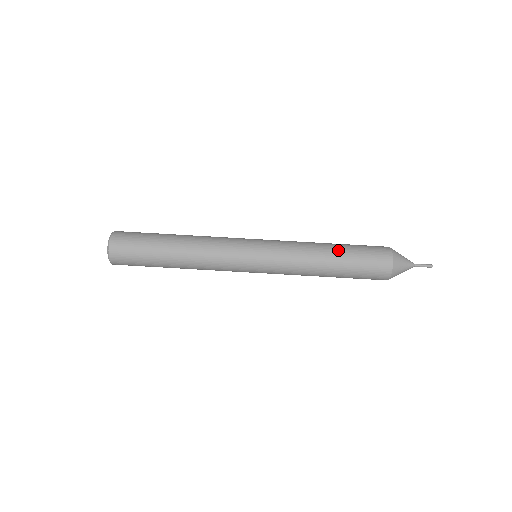
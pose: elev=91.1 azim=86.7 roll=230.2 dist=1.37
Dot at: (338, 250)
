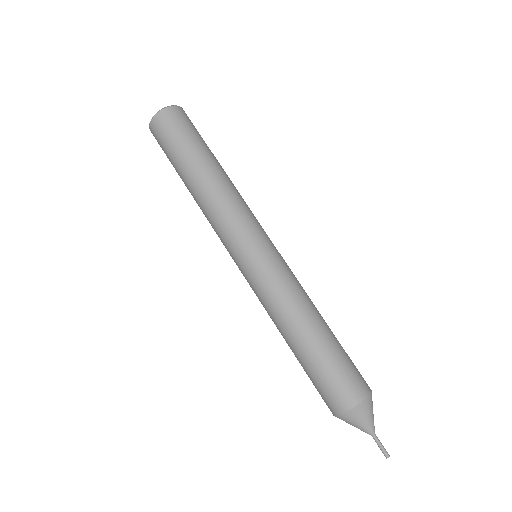
Dot at: (309, 344)
